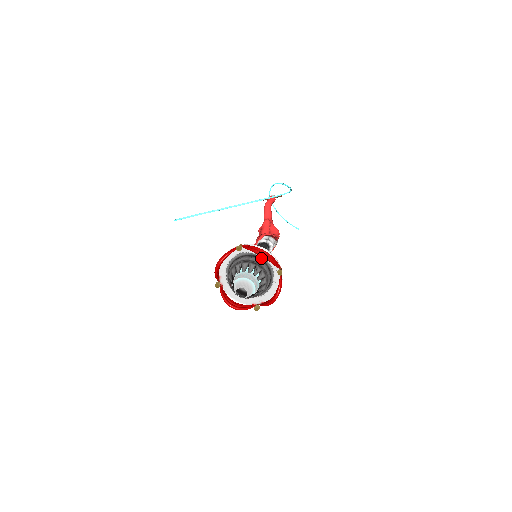
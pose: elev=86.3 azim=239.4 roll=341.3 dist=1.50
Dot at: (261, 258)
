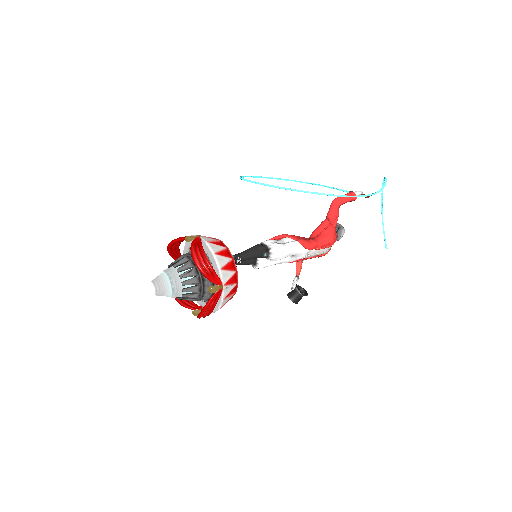
Dot at: (210, 262)
